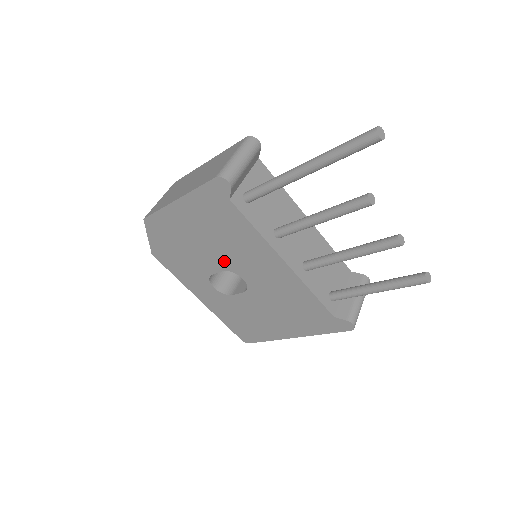
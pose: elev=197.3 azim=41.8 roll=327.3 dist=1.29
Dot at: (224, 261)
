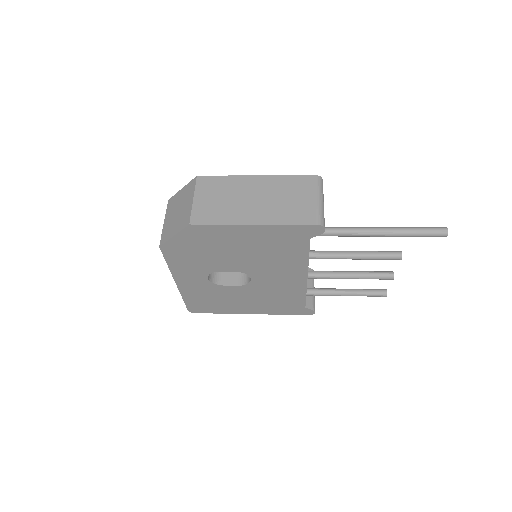
Dot at: (247, 267)
